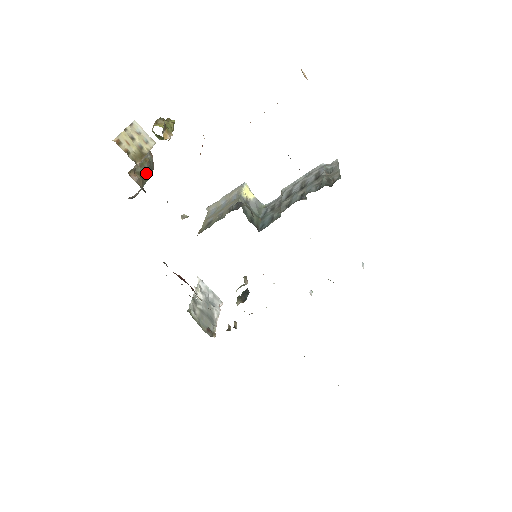
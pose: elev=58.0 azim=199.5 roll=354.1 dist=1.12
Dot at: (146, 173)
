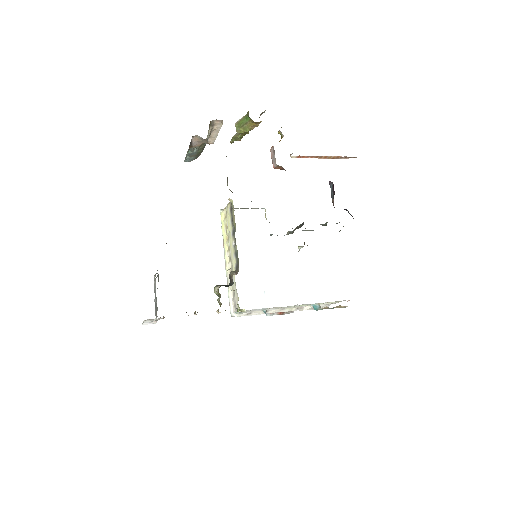
Dot at: (204, 145)
